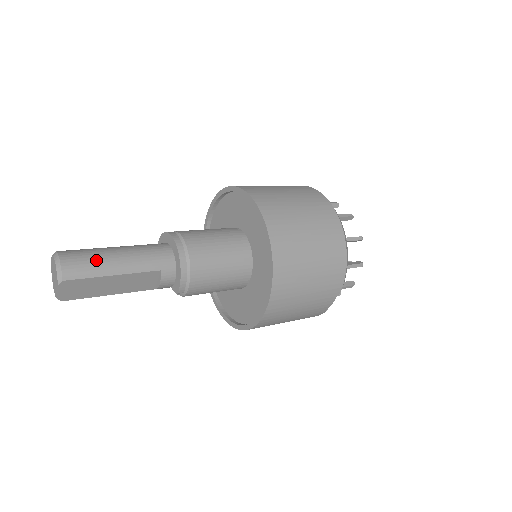
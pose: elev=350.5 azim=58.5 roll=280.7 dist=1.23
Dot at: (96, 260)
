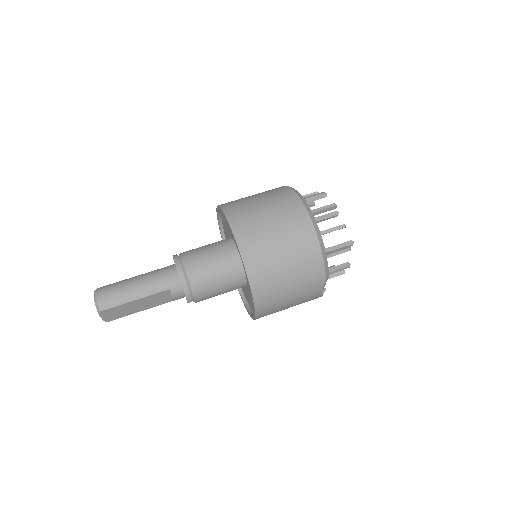
Dot at: (120, 292)
